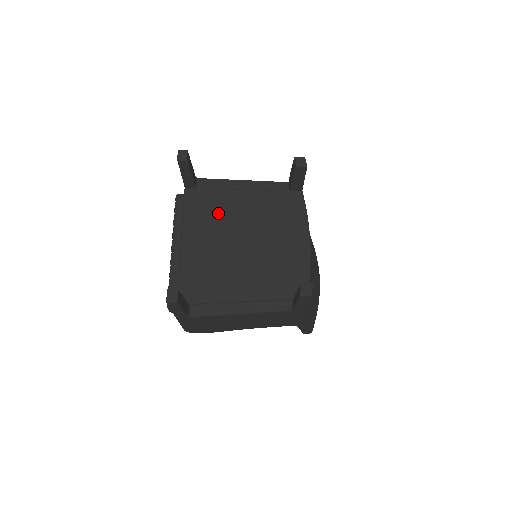
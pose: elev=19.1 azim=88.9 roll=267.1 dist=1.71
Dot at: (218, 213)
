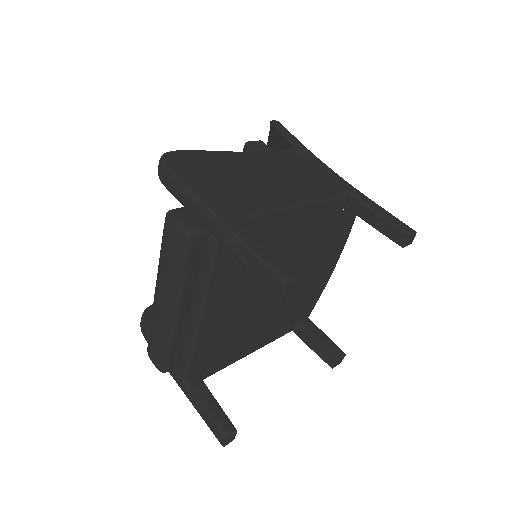
Dot at: occluded
